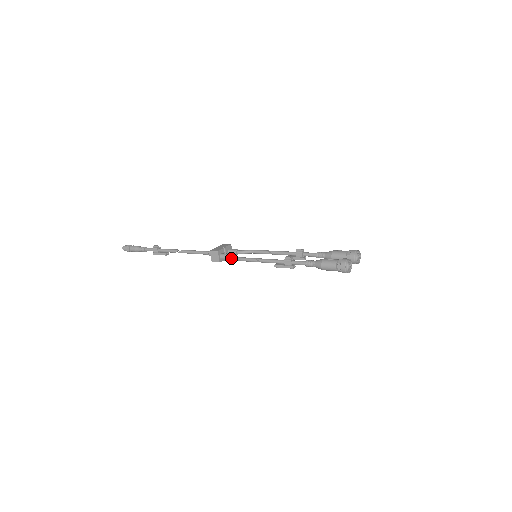
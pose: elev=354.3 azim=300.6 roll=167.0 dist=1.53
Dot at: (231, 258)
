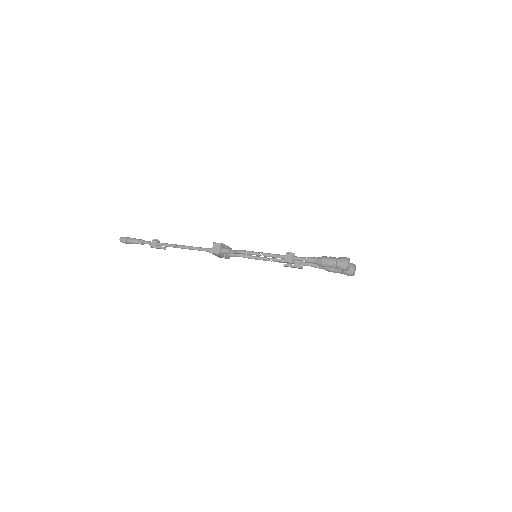
Dot at: (232, 252)
